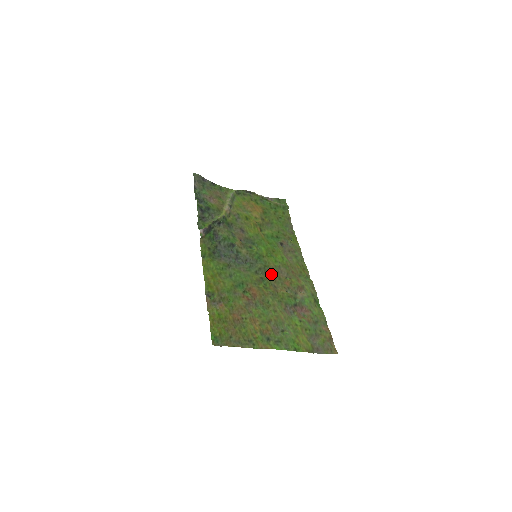
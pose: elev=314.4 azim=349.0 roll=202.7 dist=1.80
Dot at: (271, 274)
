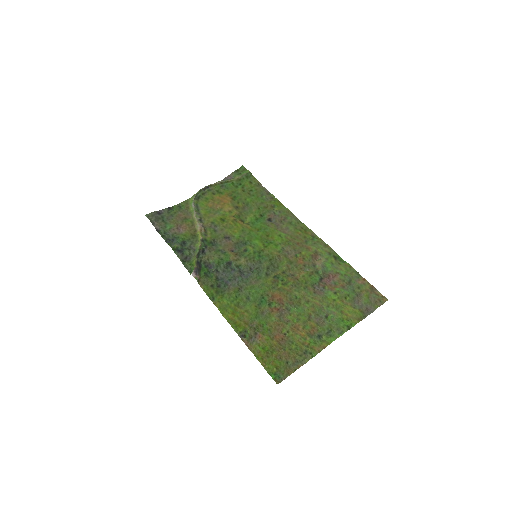
Dot at: (281, 264)
